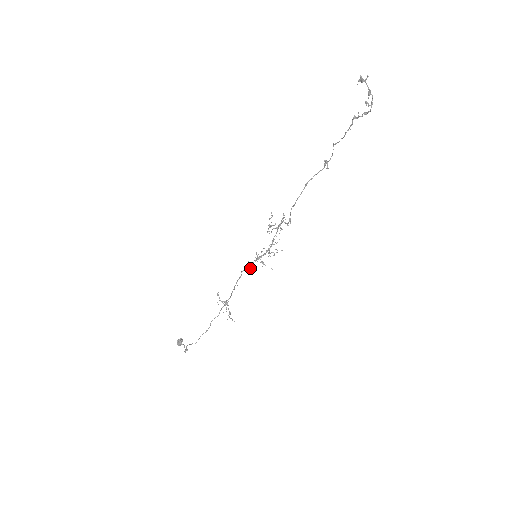
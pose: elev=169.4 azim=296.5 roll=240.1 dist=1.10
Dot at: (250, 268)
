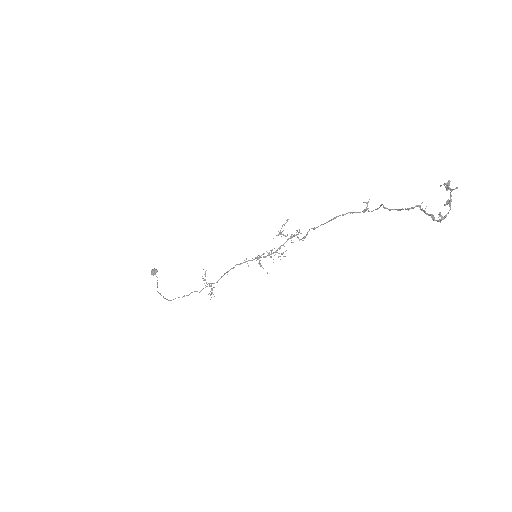
Dot at: occluded
